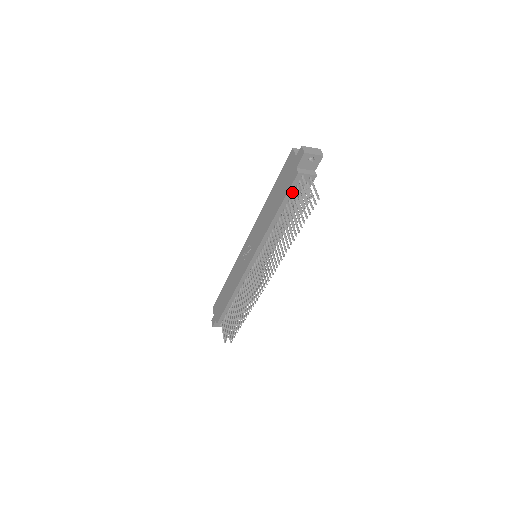
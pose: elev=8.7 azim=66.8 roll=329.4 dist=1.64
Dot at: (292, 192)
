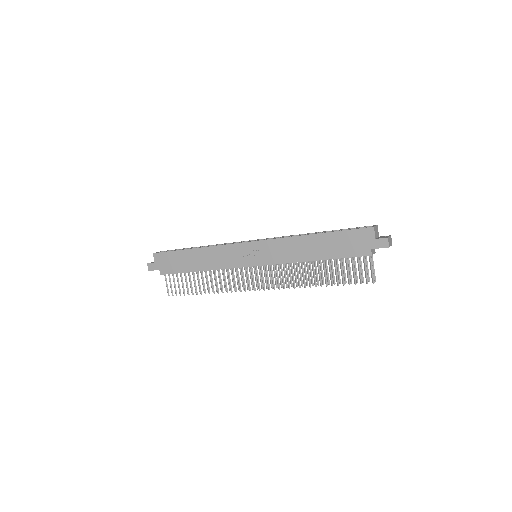
Dot at: (349, 257)
